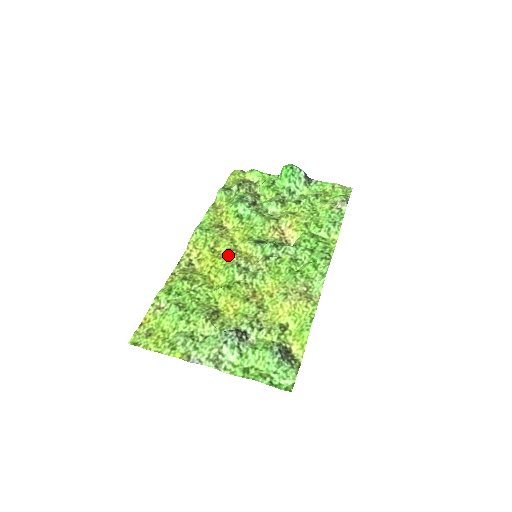
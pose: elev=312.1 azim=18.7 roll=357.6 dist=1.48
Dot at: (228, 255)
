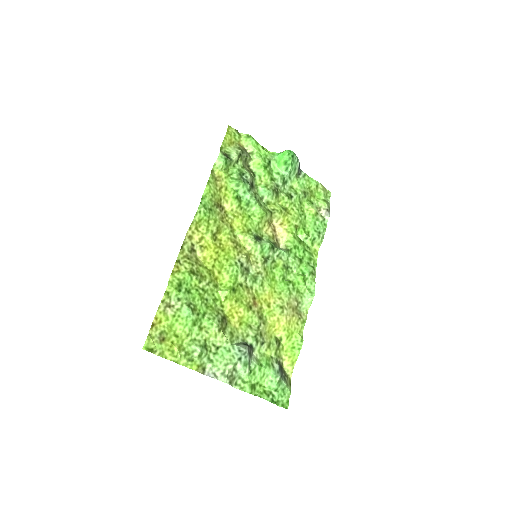
Dot at: (230, 248)
